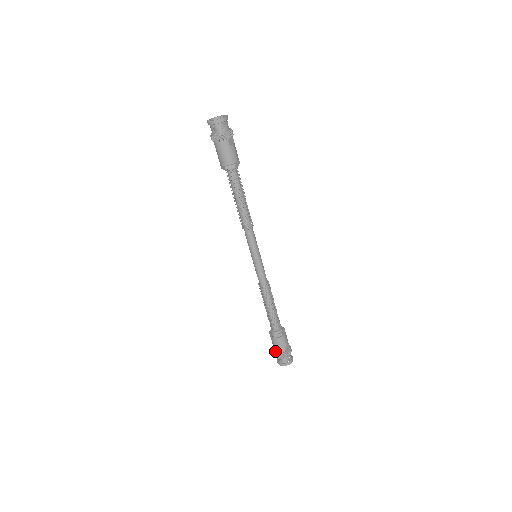
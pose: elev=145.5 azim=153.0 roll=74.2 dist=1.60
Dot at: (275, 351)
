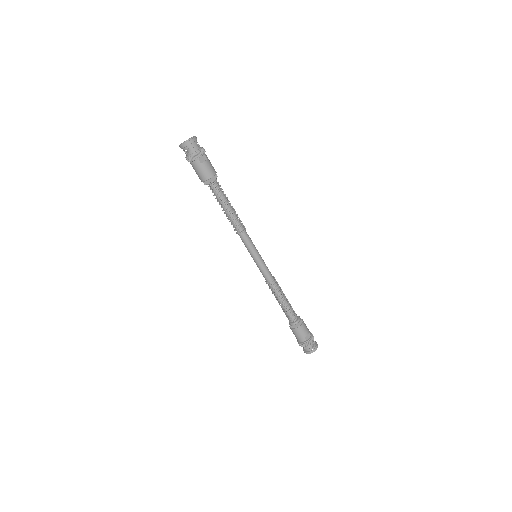
Dot at: (297, 340)
